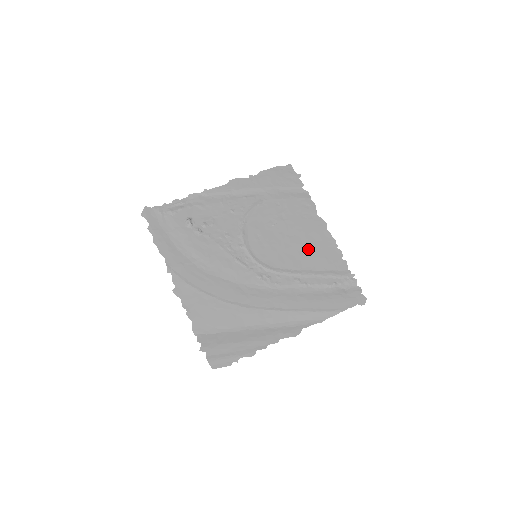
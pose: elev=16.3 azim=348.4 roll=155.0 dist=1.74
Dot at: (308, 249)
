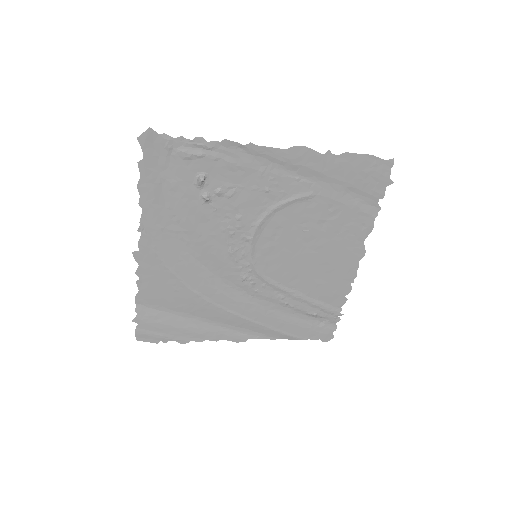
Dot at: (319, 273)
